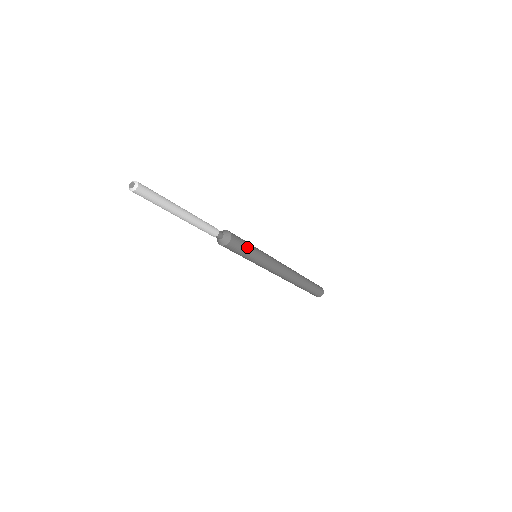
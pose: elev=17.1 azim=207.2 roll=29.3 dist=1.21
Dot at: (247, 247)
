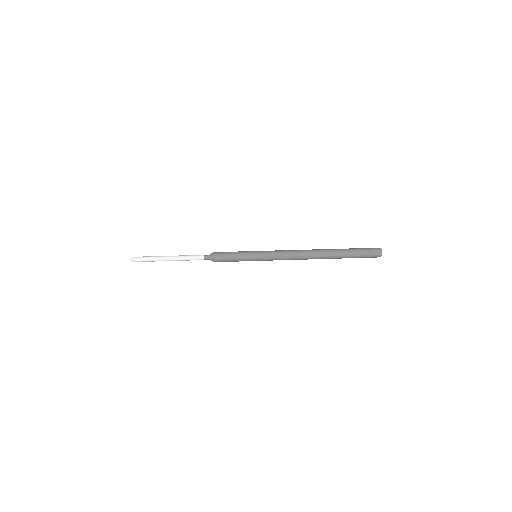
Dot at: (235, 259)
